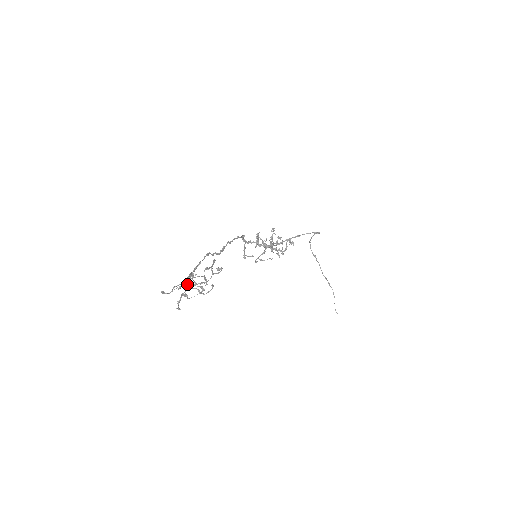
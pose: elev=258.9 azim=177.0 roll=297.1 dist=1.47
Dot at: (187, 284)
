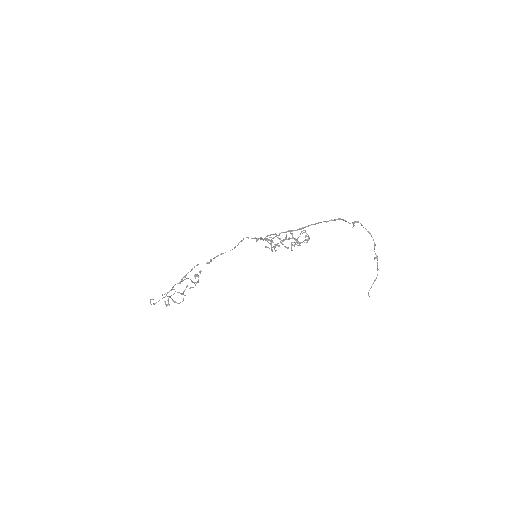
Dot at: (167, 296)
